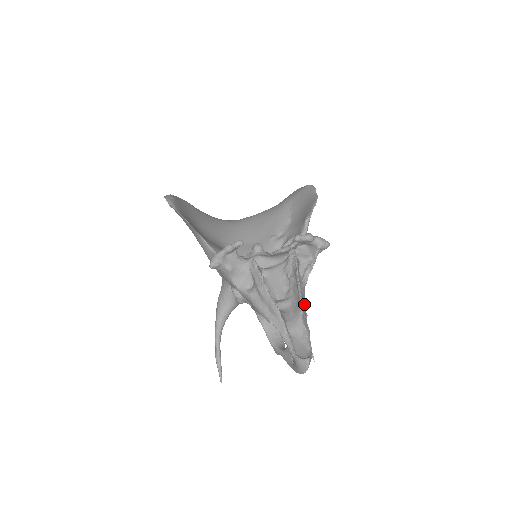
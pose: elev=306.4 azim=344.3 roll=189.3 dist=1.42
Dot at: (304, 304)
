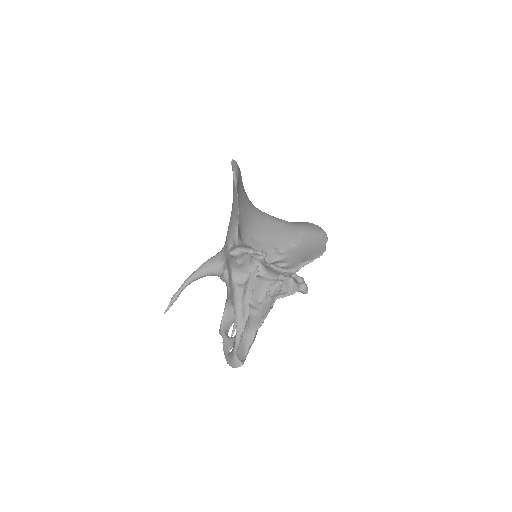
Dot at: occluded
